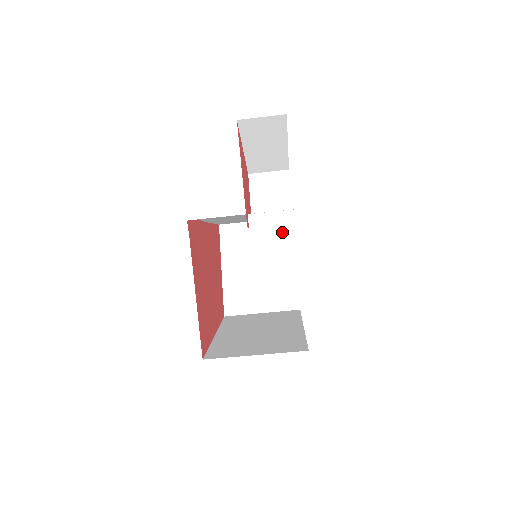
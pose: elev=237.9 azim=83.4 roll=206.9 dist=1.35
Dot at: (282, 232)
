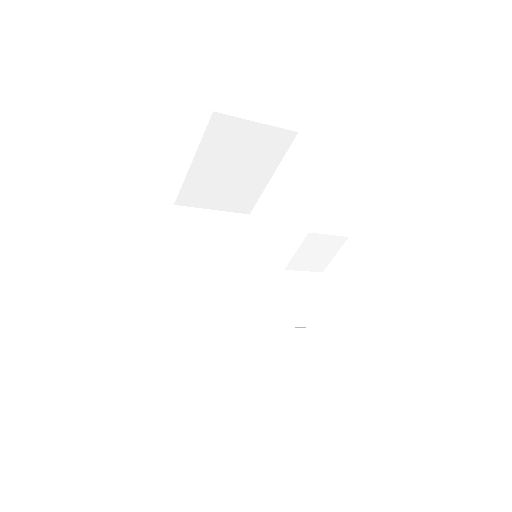
Dot at: (279, 145)
